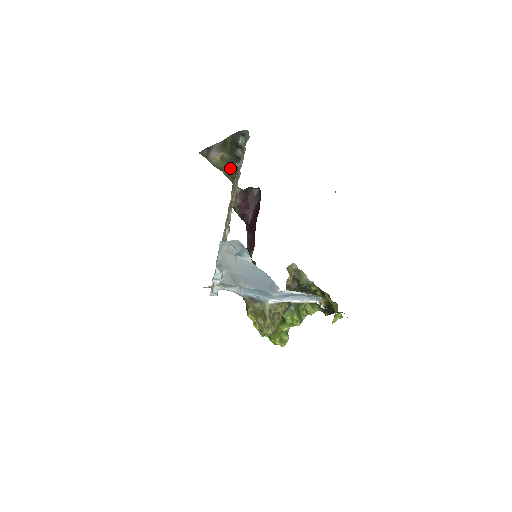
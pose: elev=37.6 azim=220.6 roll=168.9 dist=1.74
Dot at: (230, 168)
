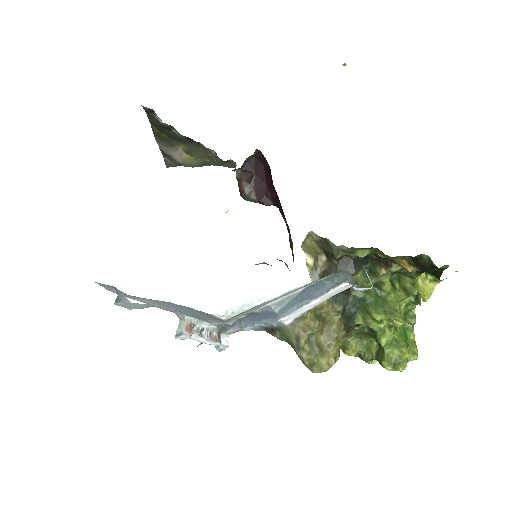
Dot at: (208, 155)
